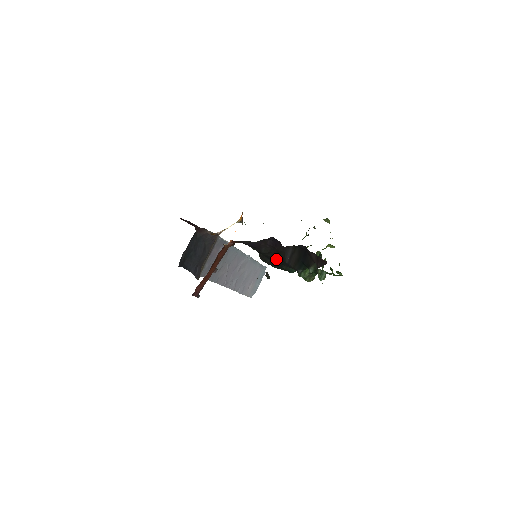
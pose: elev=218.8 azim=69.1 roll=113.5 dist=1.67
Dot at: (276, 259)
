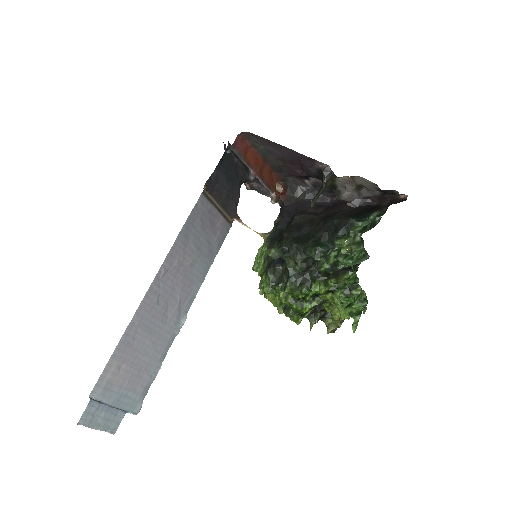
Dot at: (315, 224)
